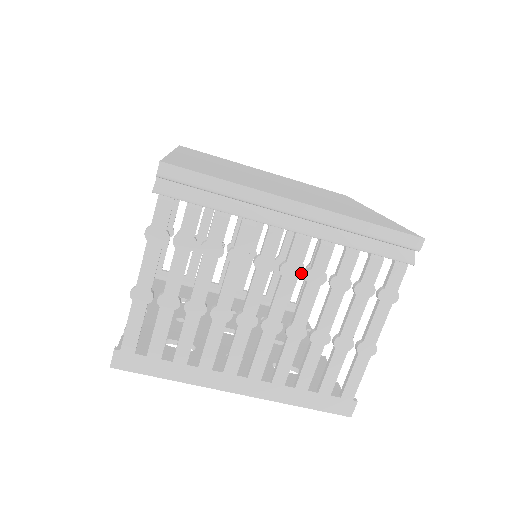
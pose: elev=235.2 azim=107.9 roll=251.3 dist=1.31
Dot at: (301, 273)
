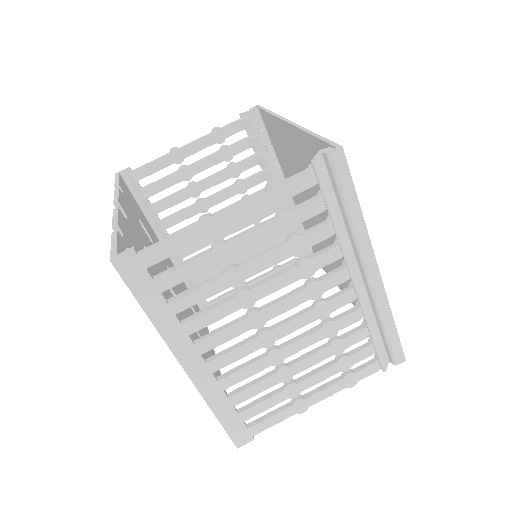
Dot at: (326, 318)
